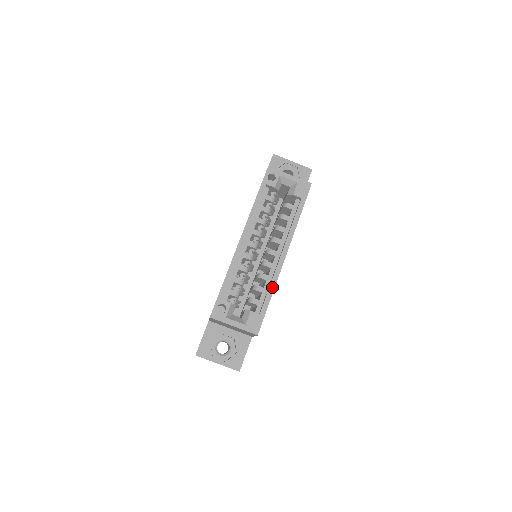
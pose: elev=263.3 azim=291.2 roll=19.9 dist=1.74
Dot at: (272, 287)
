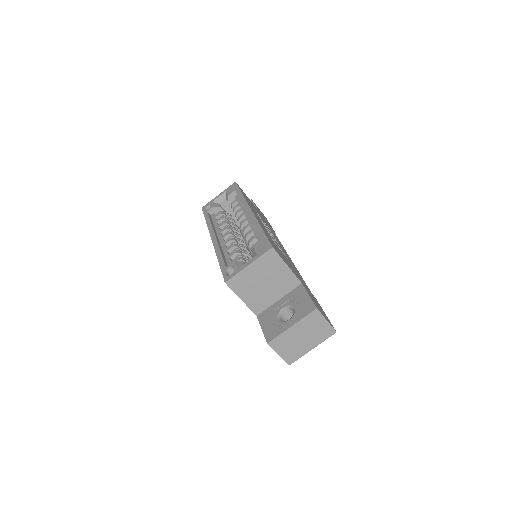
Dot at: (256, 225)
